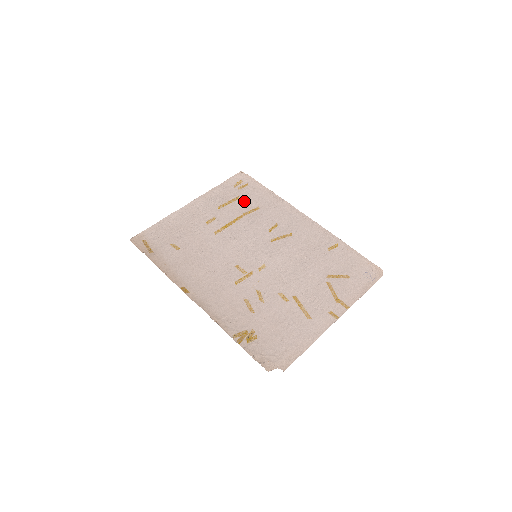
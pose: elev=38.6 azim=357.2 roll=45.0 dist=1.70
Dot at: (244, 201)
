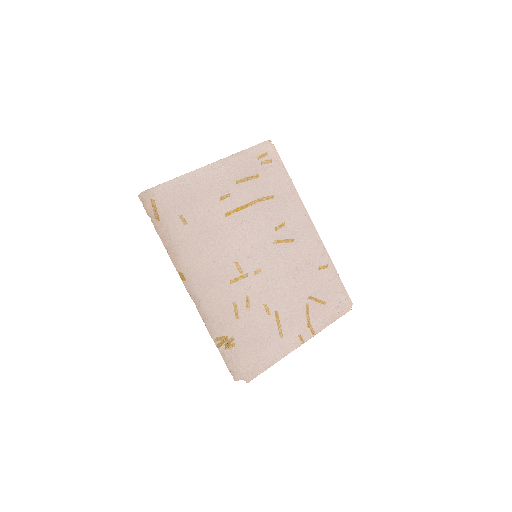
Dot at: (262, 182)
